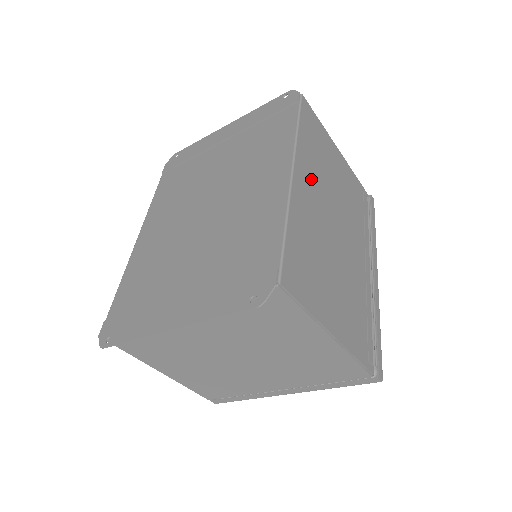
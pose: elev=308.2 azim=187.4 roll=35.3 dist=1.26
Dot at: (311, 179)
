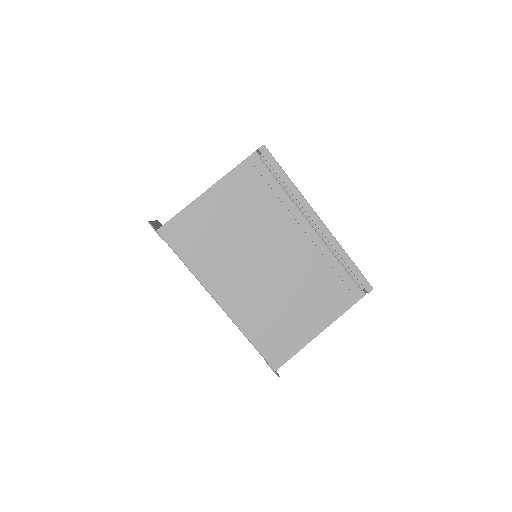
Dot at: (227, 278)
